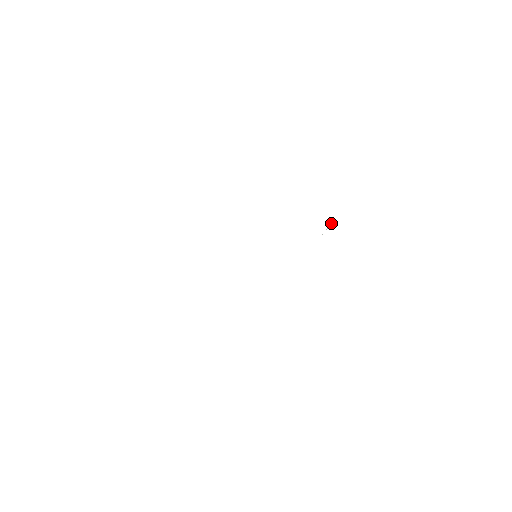
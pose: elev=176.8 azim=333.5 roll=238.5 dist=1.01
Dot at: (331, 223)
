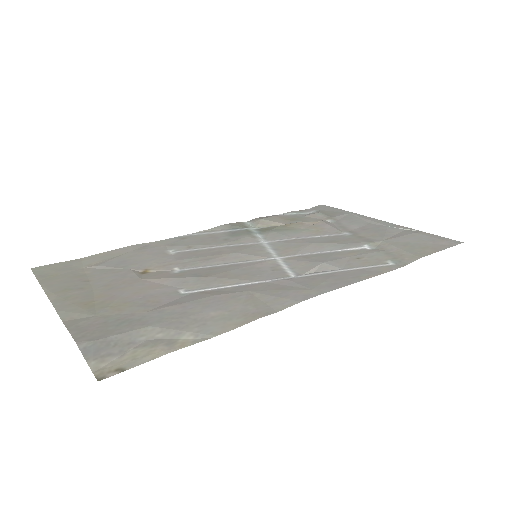
Dot at: (407, 229)
